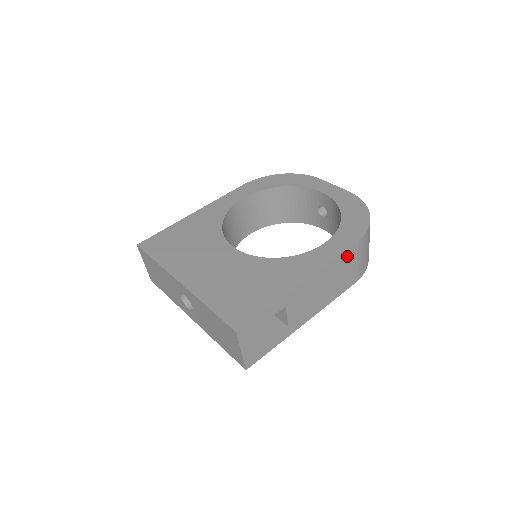
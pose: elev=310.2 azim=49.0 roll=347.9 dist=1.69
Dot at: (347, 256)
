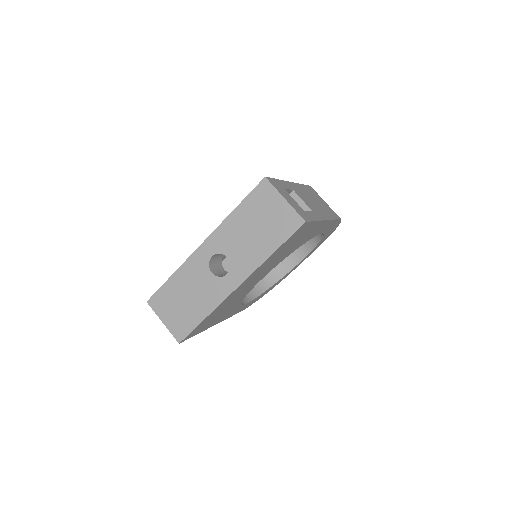
Dot at: occluded
